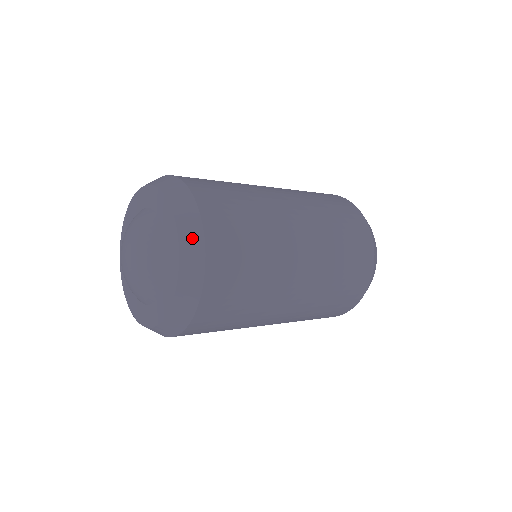
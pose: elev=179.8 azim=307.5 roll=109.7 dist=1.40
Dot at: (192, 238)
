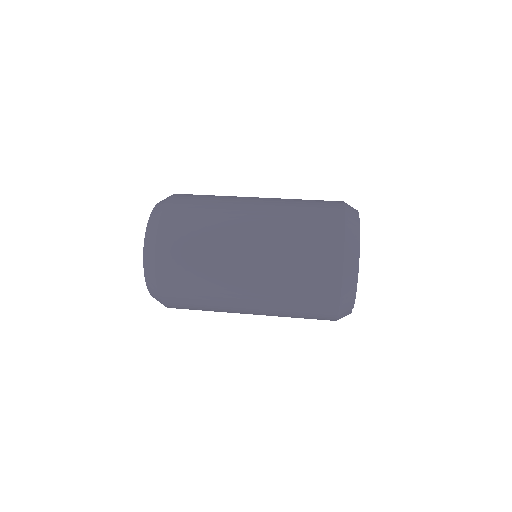
Dot at: (152, 230)
